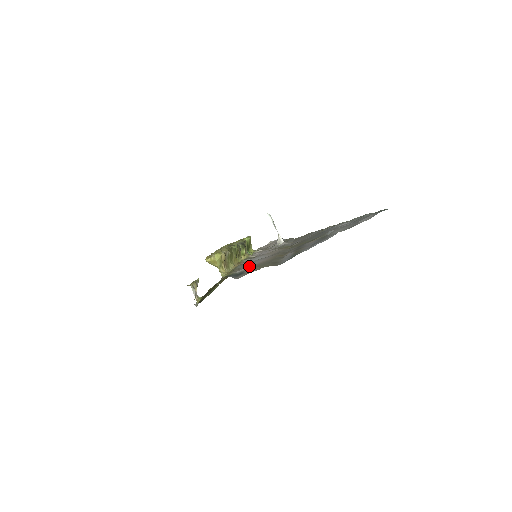
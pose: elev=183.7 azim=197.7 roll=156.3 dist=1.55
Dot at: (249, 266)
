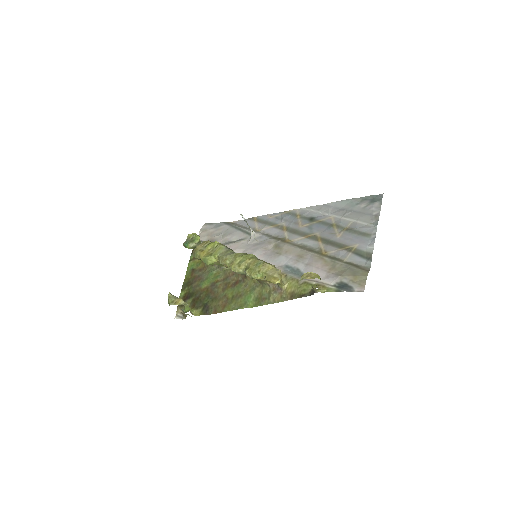
Dot at: (340, 276)
